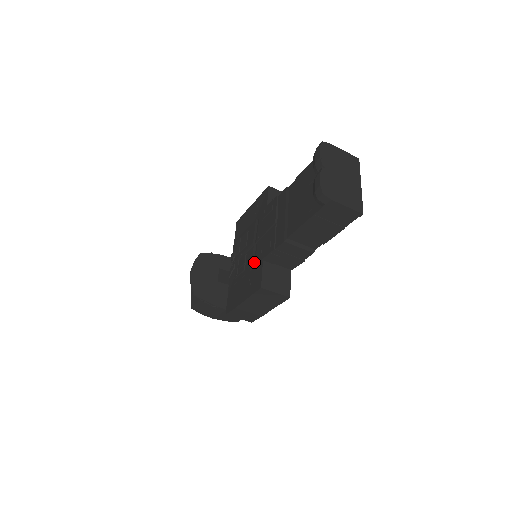
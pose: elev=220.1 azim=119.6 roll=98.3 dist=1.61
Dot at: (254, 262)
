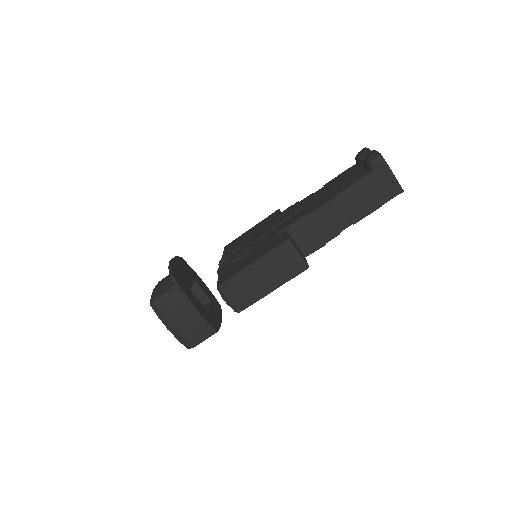
Dot at: (269, 239)
